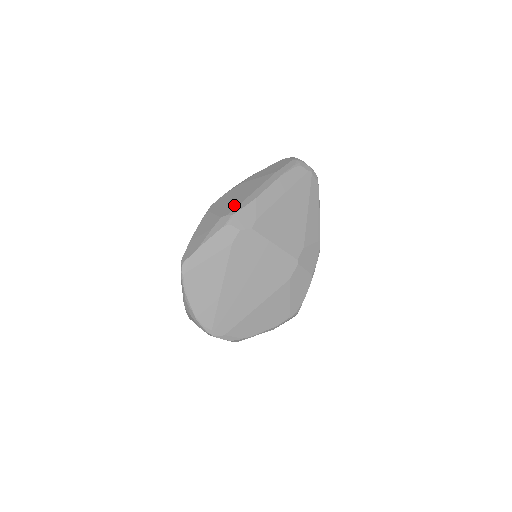
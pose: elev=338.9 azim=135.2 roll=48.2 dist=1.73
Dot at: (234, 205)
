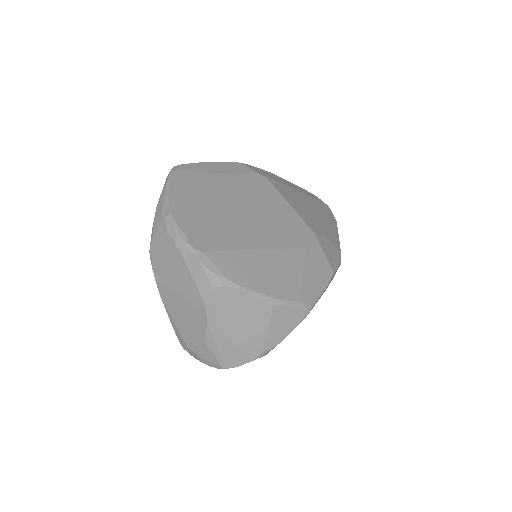
Dot at: occluded
